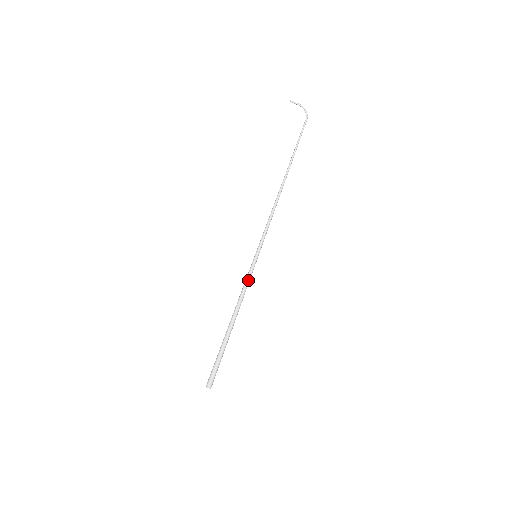
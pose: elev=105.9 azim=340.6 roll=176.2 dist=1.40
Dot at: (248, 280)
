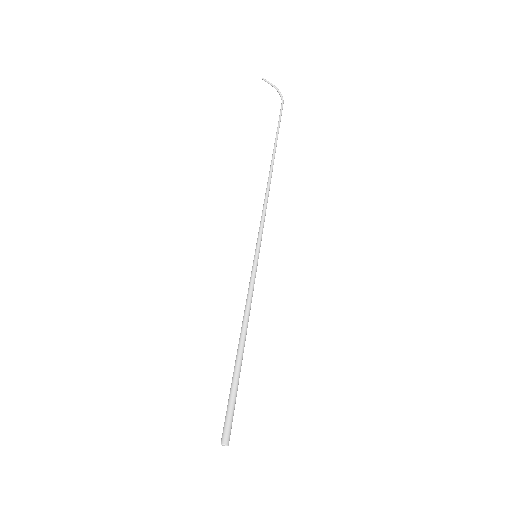
Dot at: (253, 287)
